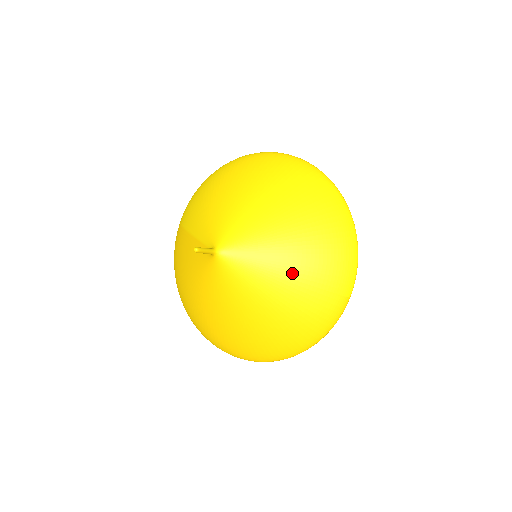
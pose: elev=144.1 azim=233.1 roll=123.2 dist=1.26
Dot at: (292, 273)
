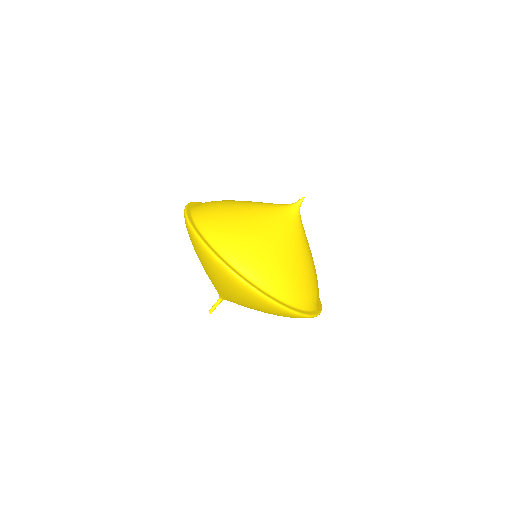
Dot at: occluded
